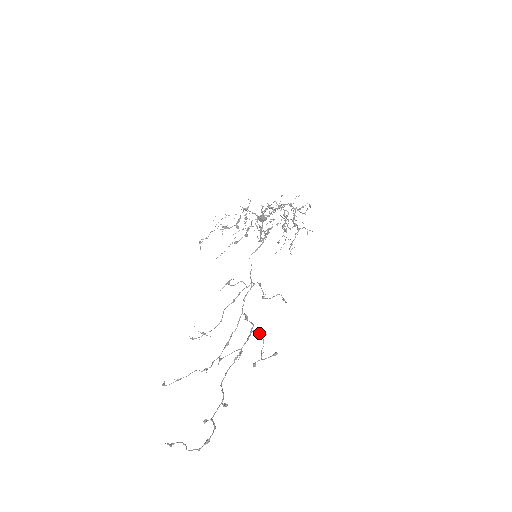
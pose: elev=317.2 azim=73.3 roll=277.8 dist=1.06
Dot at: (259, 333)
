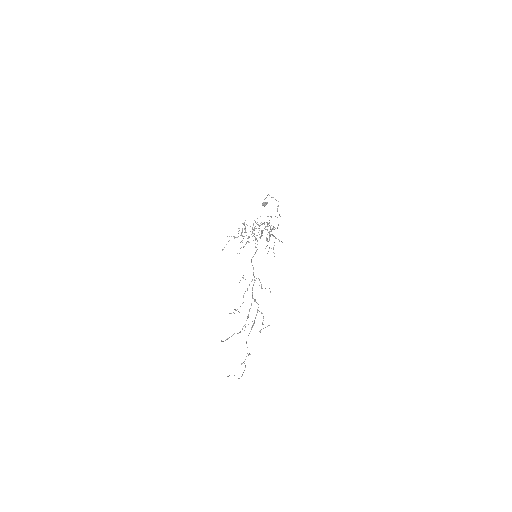
Dot at: (261, 312)
